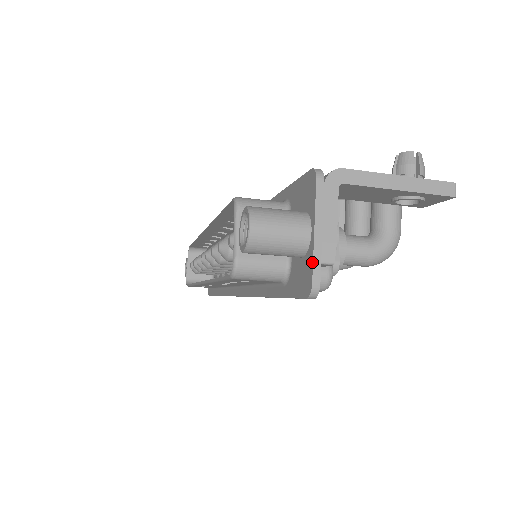
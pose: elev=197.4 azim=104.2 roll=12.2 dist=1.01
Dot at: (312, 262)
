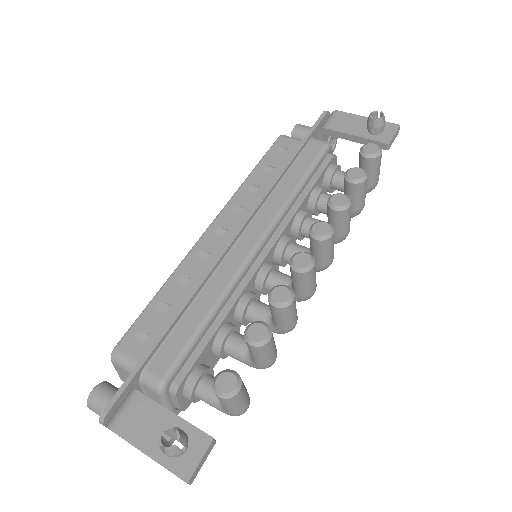
Dot at: occluded
